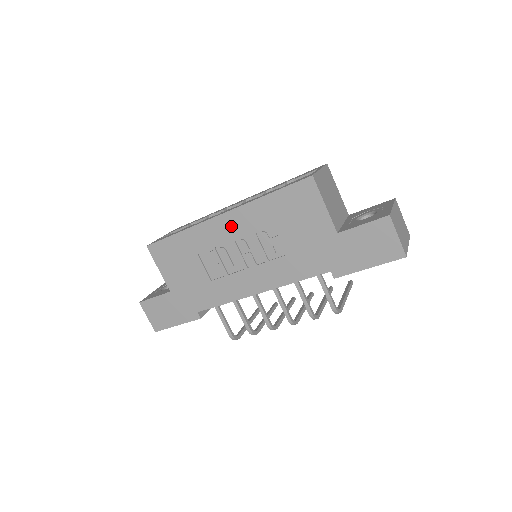
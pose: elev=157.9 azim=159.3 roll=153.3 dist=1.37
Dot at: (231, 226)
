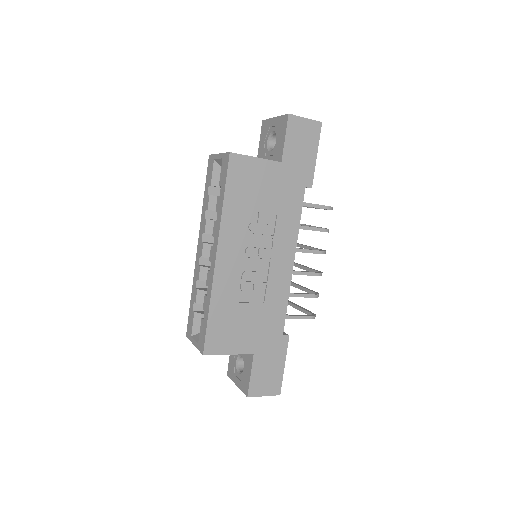
Dot at: (230, 252)
